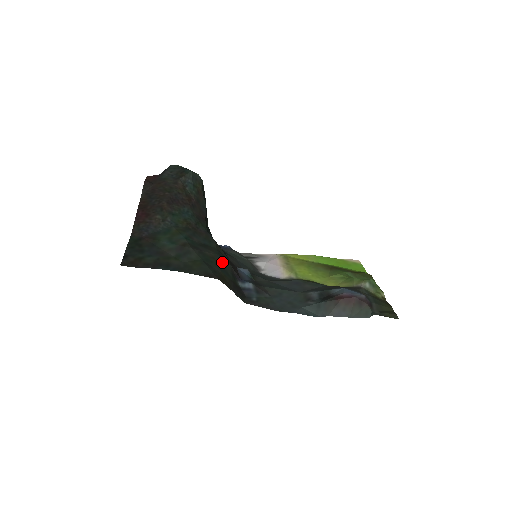
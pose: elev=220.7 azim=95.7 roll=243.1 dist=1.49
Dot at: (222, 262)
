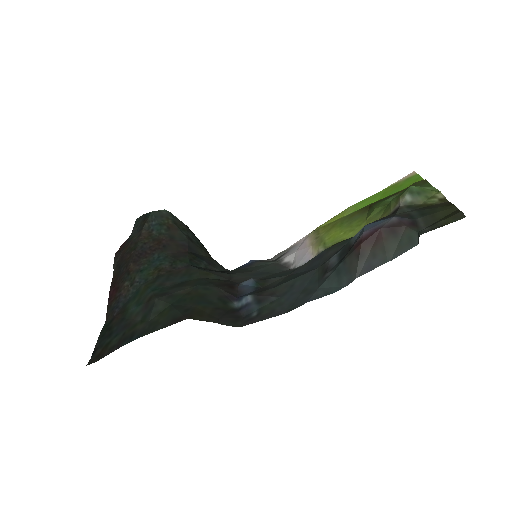
Dot at: (202, 292)
